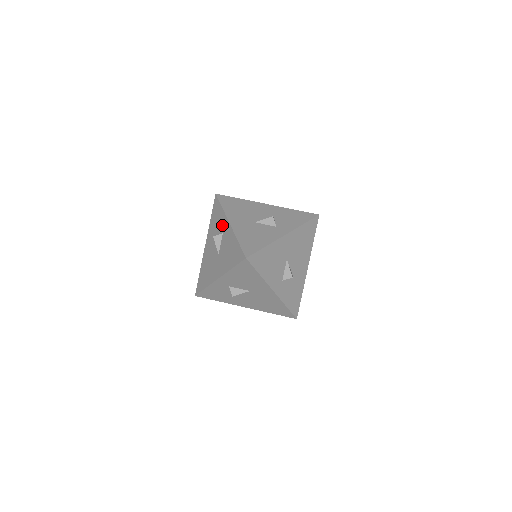
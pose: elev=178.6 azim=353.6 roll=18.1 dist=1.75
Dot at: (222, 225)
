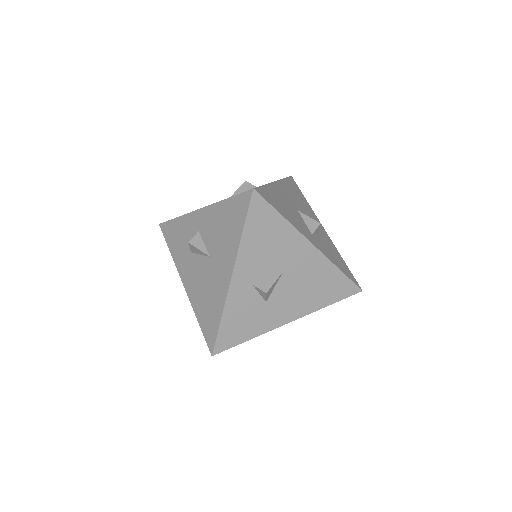
Dot at: occluded
